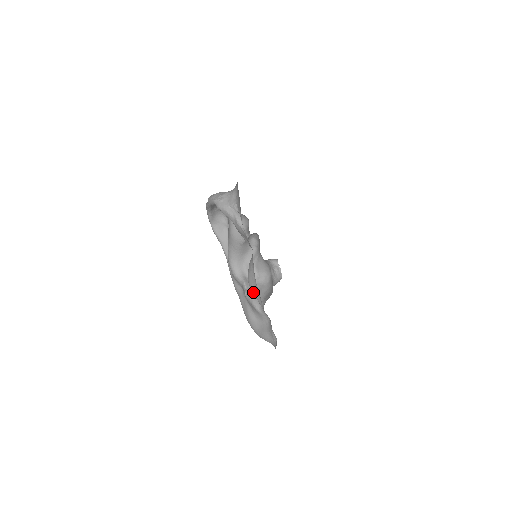
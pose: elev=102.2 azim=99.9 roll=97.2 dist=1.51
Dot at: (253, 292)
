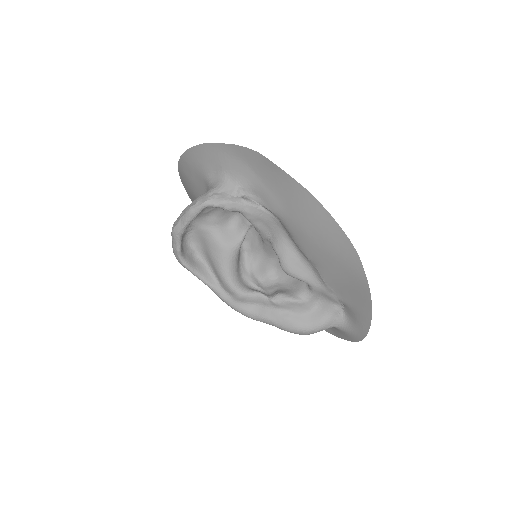
Dot at: (299, 276)
